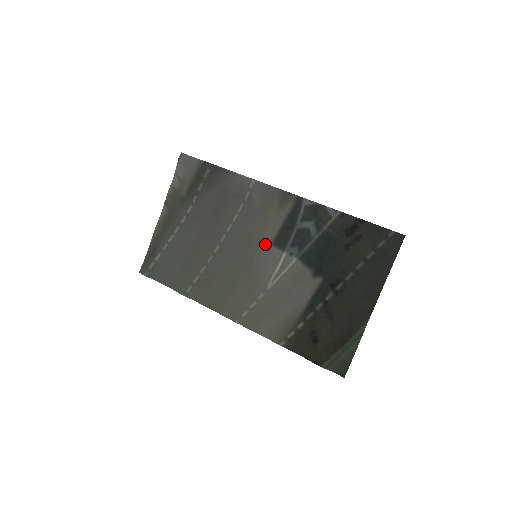
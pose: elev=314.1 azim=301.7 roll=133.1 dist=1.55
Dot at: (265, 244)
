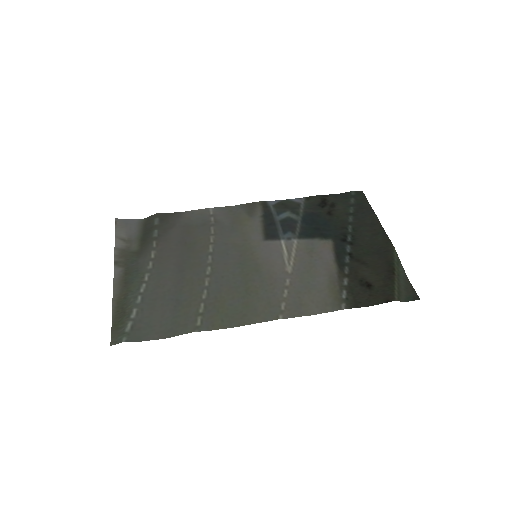
Dot at: (258, 244)
